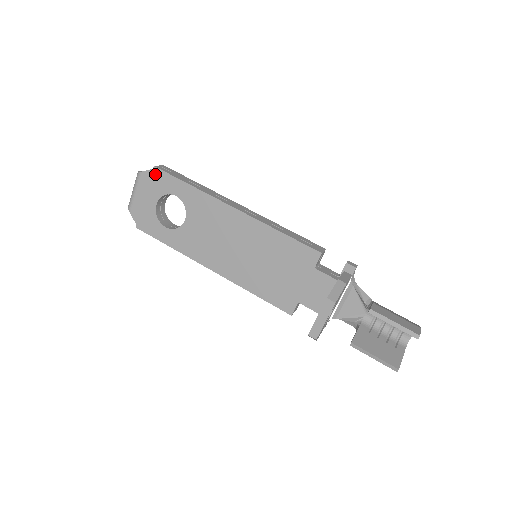
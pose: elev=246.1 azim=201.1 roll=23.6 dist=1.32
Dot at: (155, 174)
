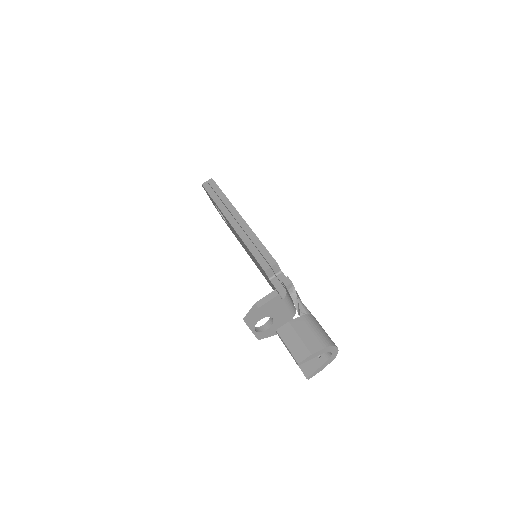
Dot at: occluded
